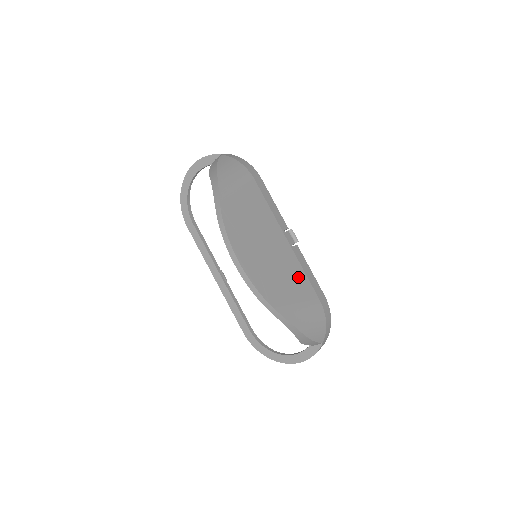
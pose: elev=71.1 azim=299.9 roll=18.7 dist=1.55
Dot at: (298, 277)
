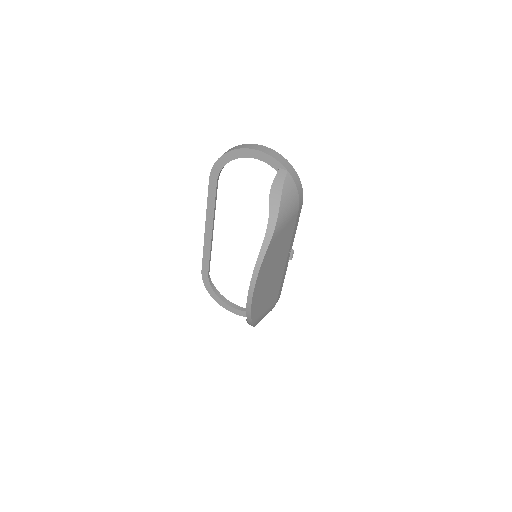
Dot at: (276, 289)
